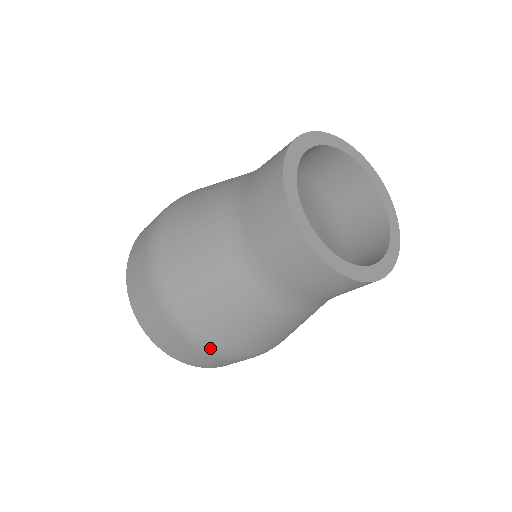
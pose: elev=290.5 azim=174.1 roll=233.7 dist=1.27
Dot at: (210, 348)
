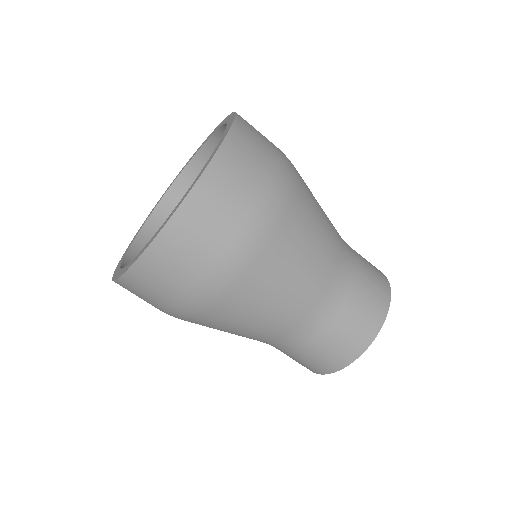
Dot at: occluded
